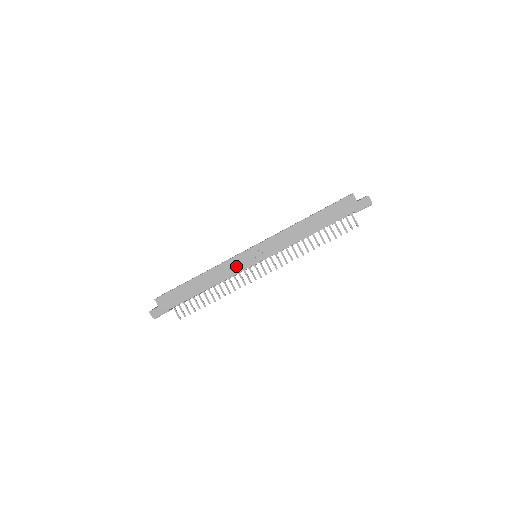
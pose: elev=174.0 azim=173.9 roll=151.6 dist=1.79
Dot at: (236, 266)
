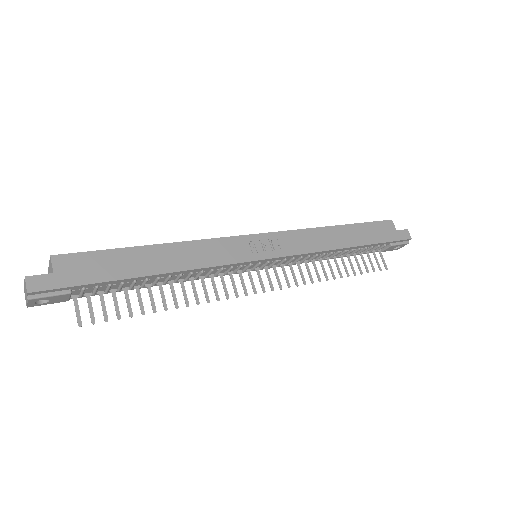
Dot at: (232, 252)
